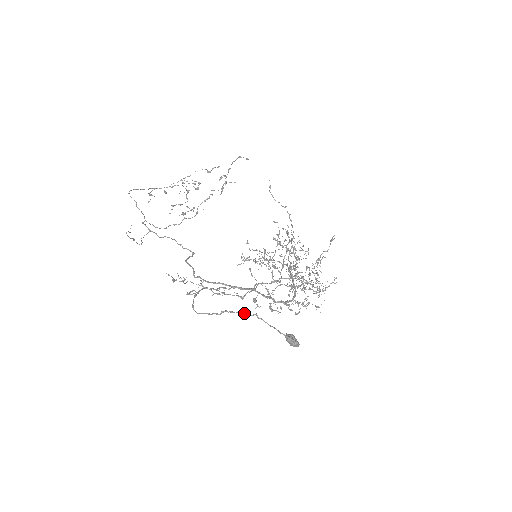
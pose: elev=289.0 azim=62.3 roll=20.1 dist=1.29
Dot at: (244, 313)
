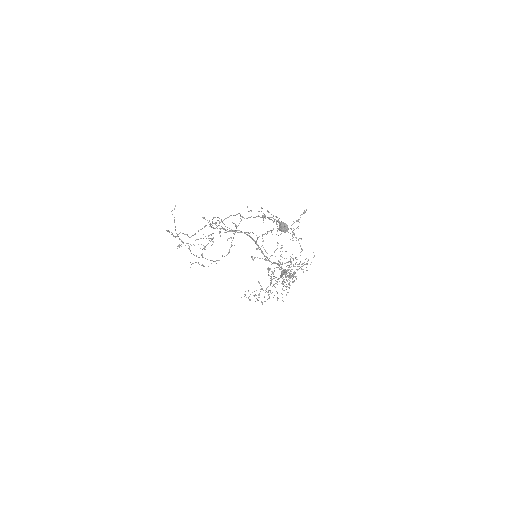
Dot at: occluded
